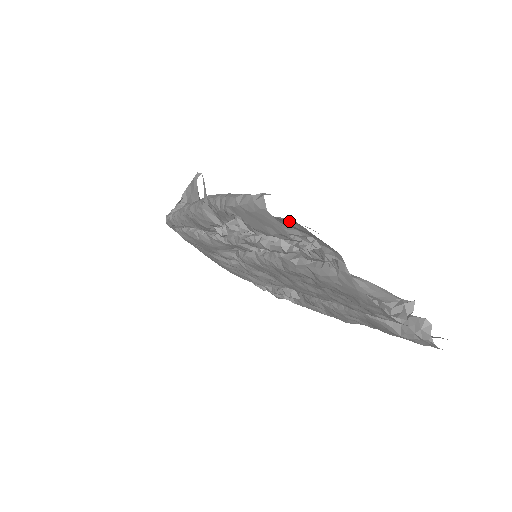
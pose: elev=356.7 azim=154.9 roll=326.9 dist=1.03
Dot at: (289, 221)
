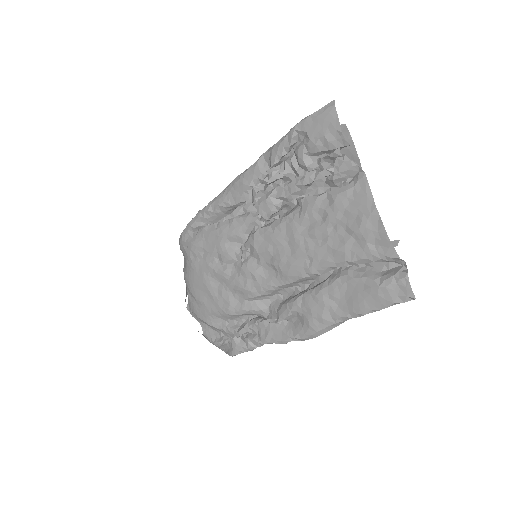
Dot at: occluded
